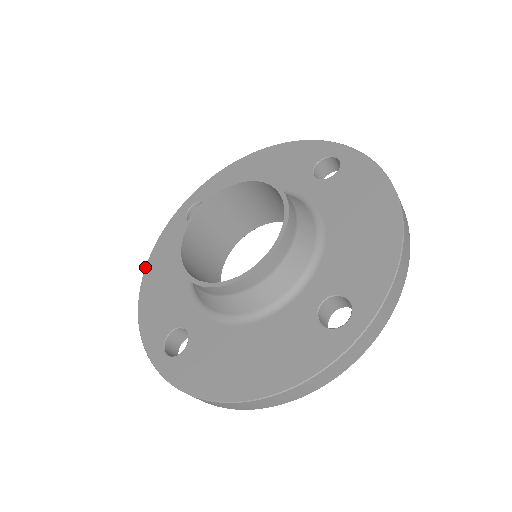
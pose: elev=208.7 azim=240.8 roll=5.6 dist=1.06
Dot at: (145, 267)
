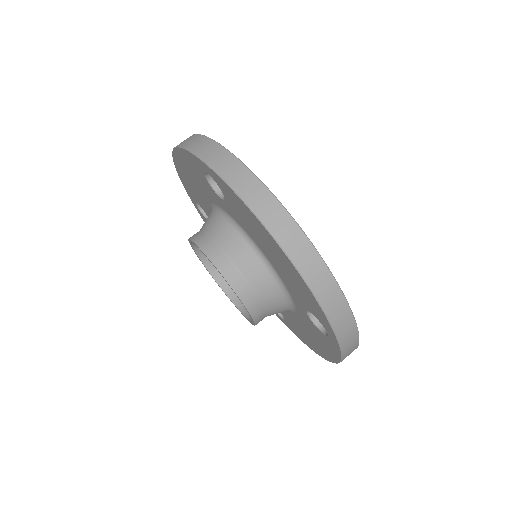
Dot at: occluded
